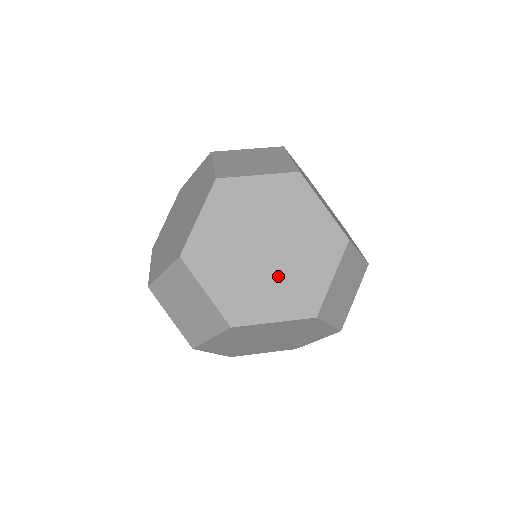
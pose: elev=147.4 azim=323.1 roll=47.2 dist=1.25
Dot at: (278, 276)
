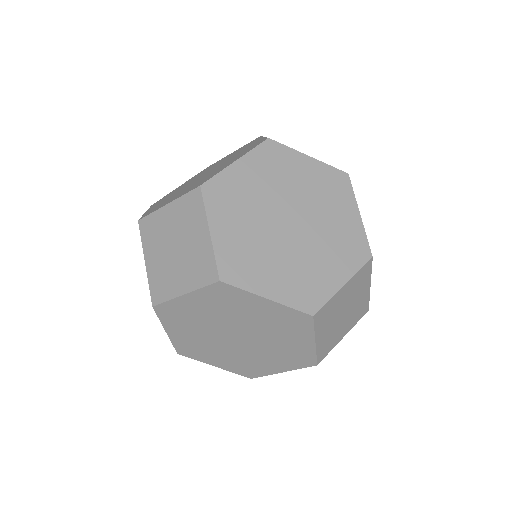
Dot at: (290, 255)
